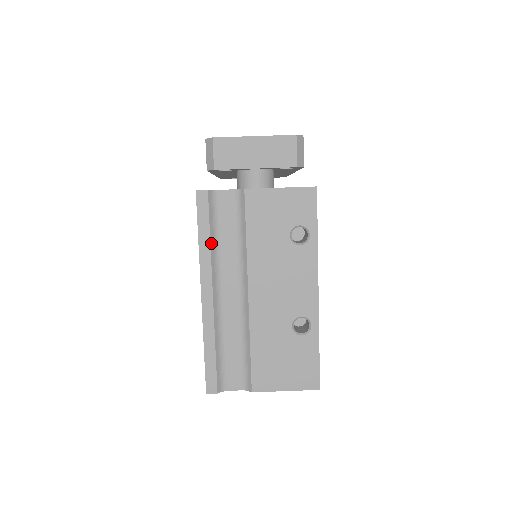
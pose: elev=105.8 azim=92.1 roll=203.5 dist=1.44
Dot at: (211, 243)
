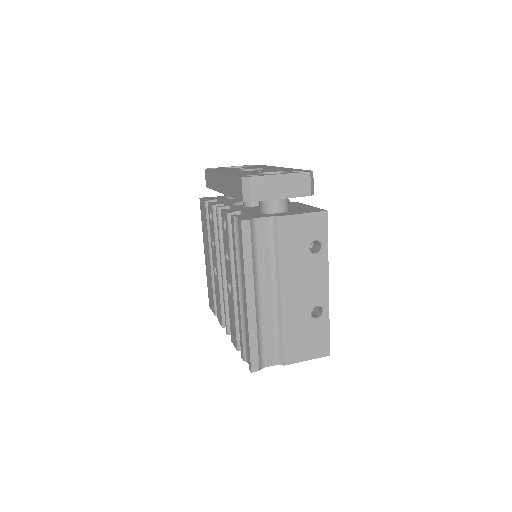
Dot at: (253, 260)
